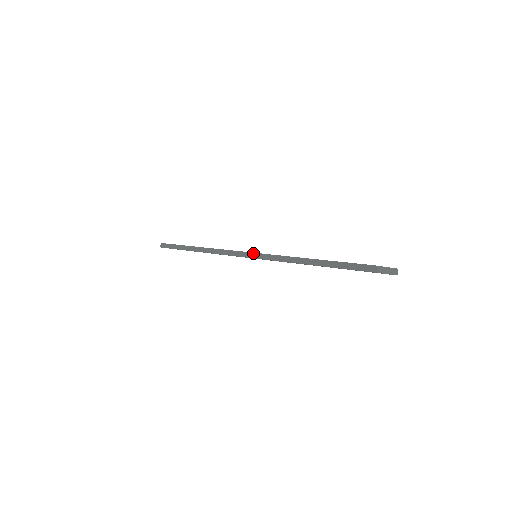
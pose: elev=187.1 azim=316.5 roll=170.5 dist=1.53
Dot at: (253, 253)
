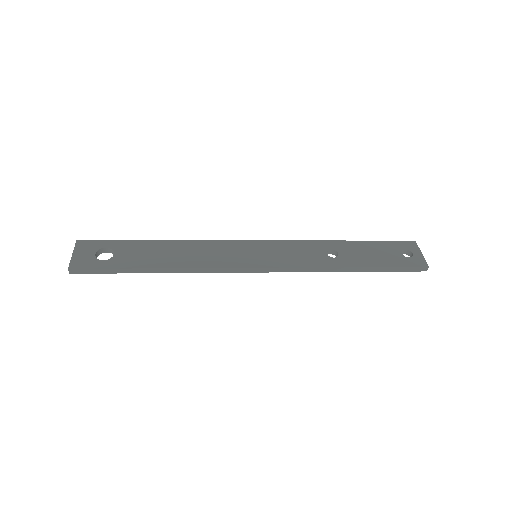
Dot at: (273, 268)
